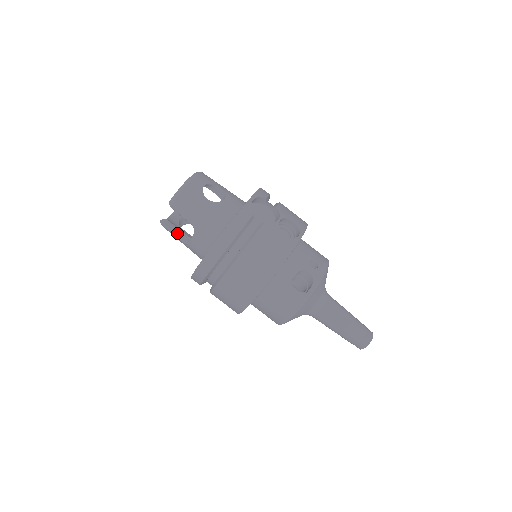
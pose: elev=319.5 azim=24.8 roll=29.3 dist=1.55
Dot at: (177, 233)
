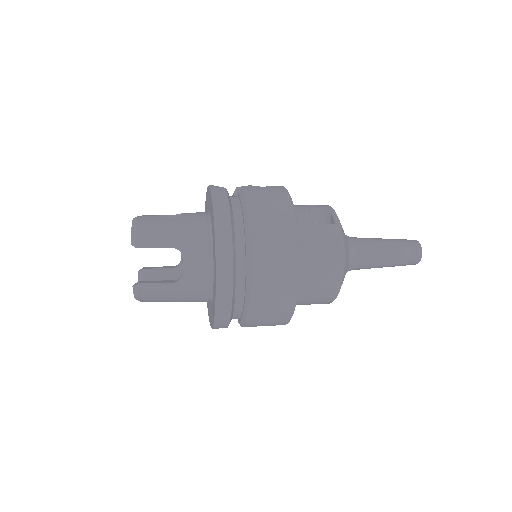
Dot at: (162, 282)
